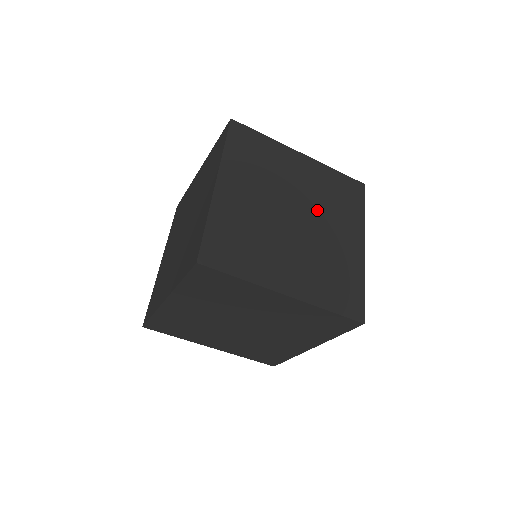
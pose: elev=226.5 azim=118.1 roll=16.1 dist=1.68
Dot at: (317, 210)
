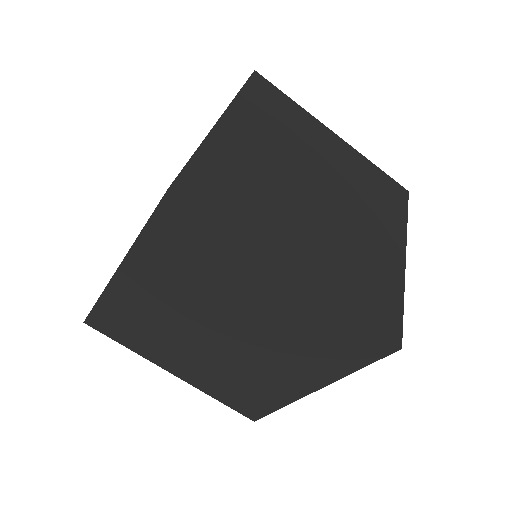
Dot at: (348, 194)
